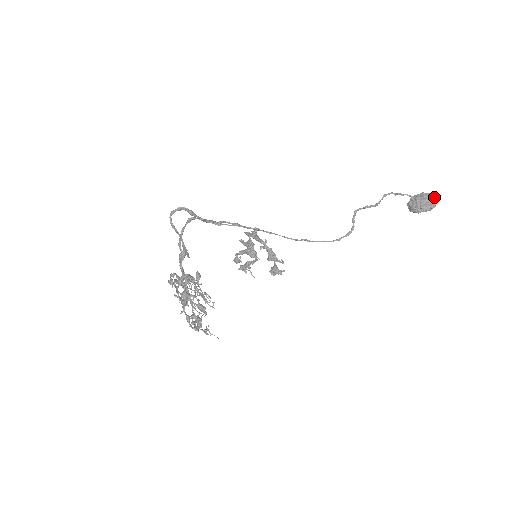
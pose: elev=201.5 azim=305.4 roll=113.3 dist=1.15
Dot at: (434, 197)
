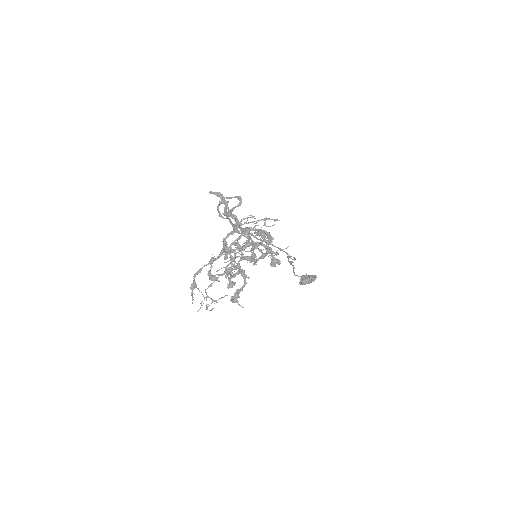
Dot at: occluded
